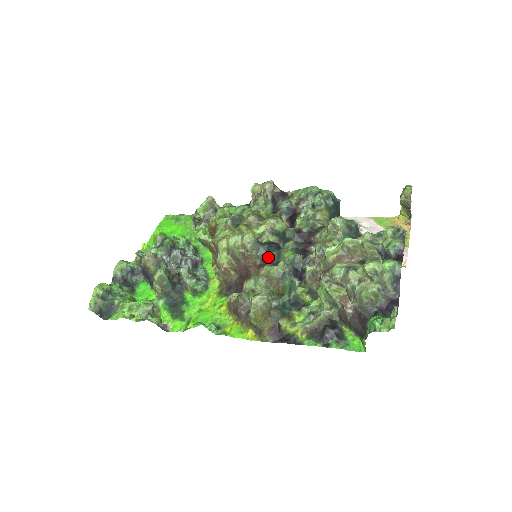
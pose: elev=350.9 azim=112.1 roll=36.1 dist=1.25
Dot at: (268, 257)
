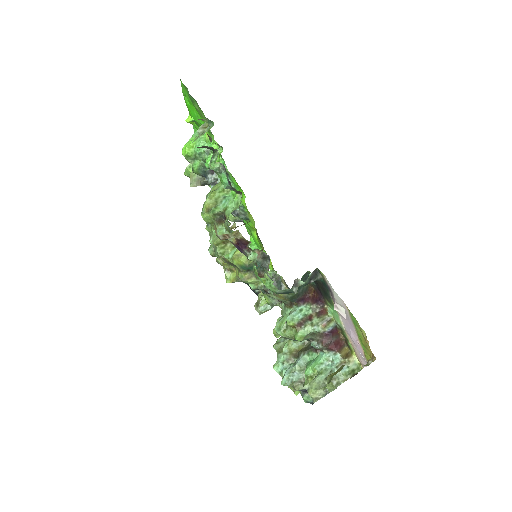
Dot at: occluded
